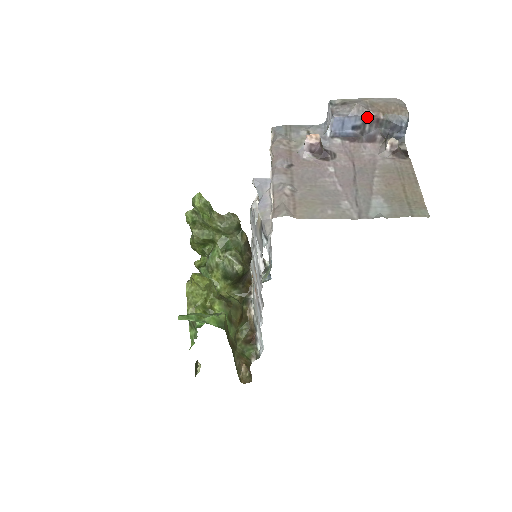
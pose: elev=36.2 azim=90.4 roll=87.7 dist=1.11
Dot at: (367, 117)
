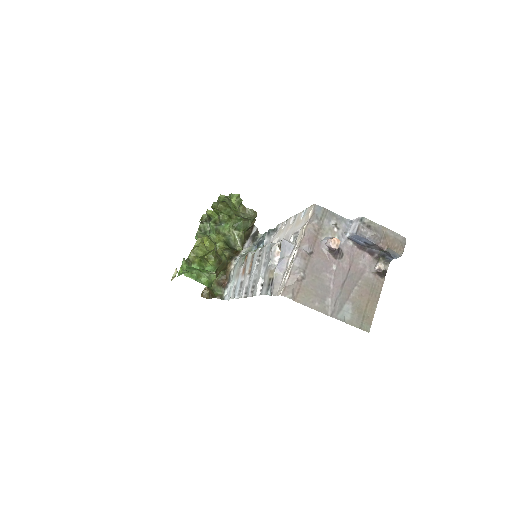
Dot at: (377, 245)
